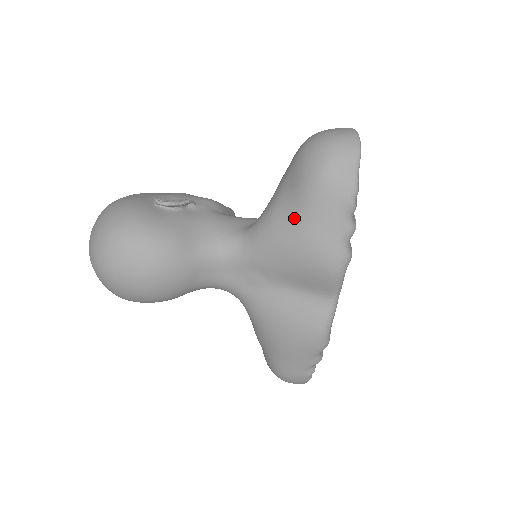
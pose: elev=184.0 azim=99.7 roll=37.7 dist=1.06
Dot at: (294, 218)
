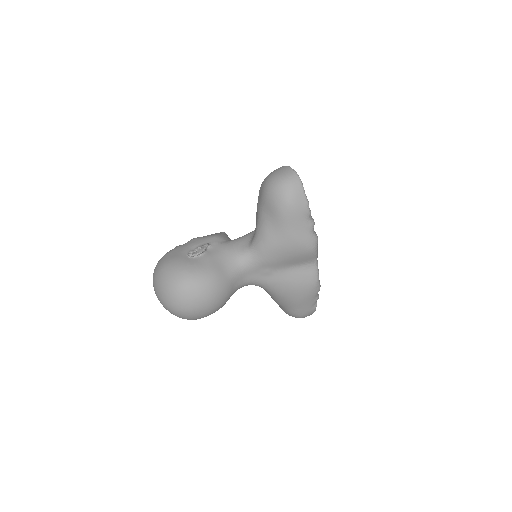
Dot at: (279, 232)
